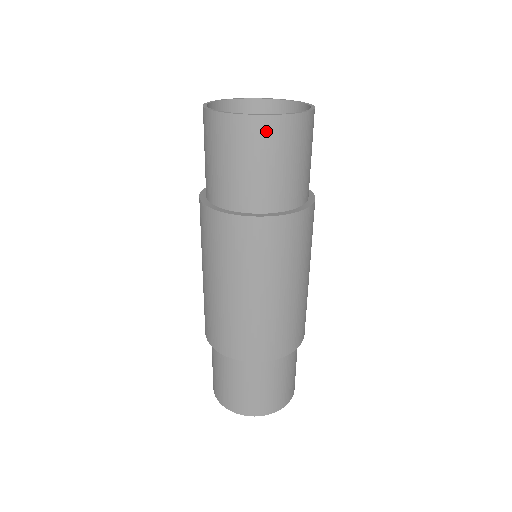
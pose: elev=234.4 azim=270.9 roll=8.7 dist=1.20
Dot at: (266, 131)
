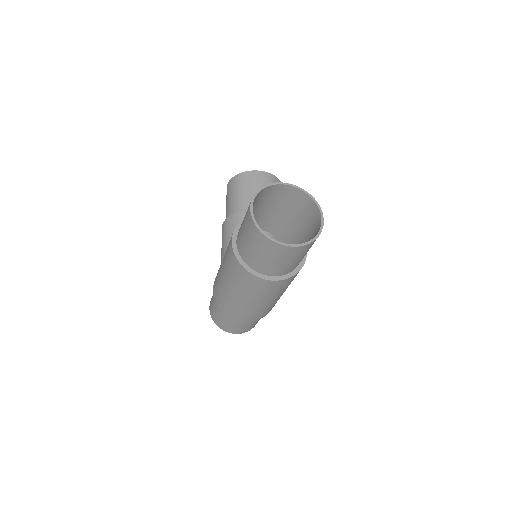
Dot at: (291, 251)
